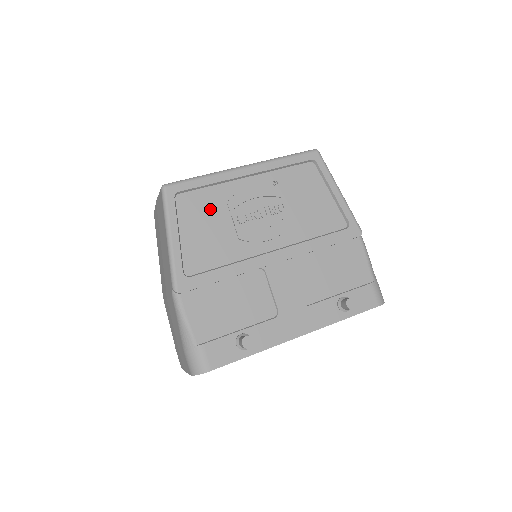
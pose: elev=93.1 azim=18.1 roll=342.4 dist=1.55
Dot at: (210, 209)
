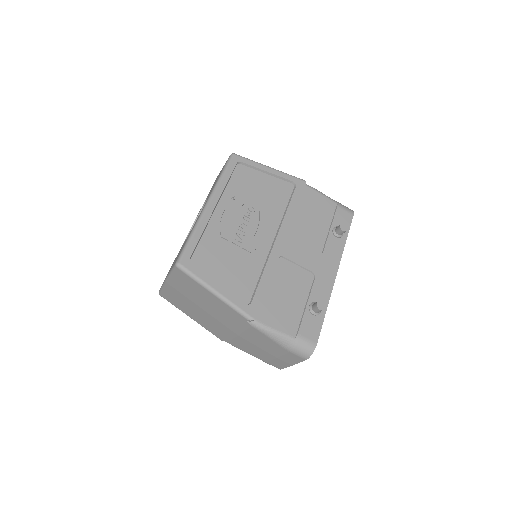
Dot at: (217, 251)
